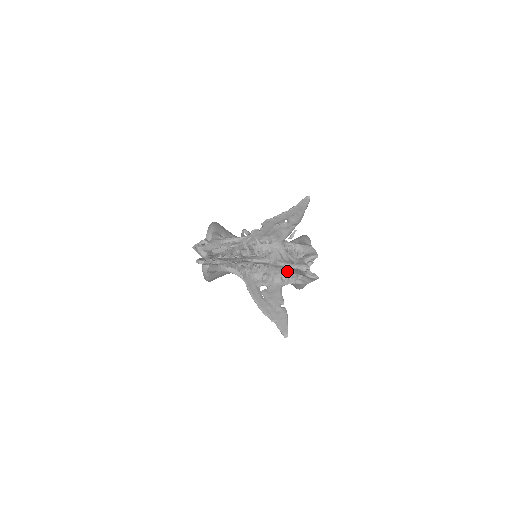
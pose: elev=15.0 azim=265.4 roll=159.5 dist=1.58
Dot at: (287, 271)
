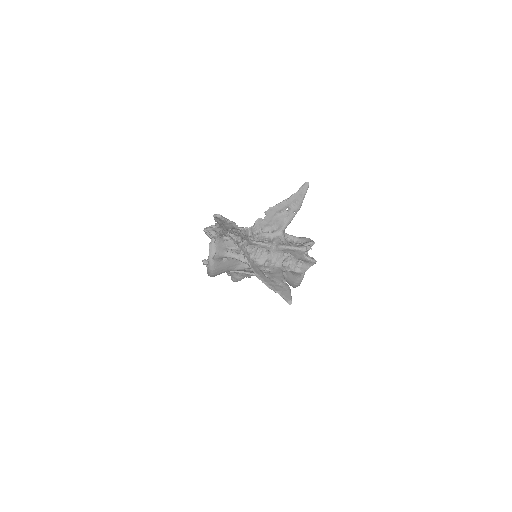
Dot at: (287, 257)
